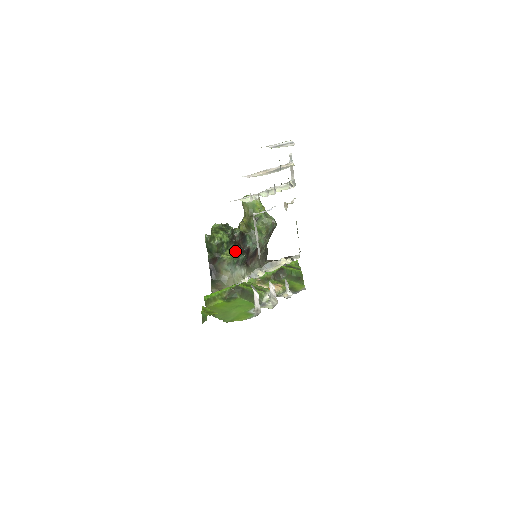
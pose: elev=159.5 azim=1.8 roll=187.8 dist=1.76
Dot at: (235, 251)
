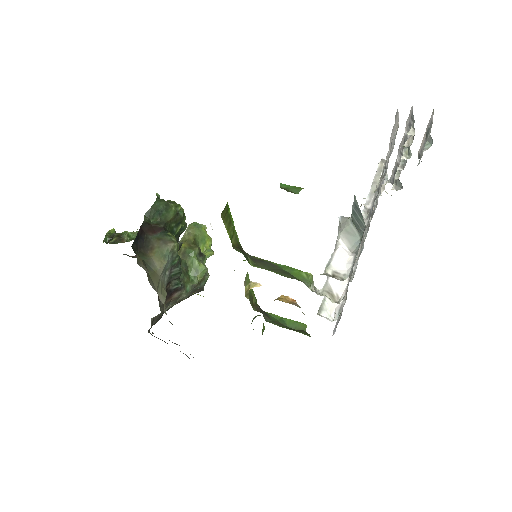
Dot at: occluded
